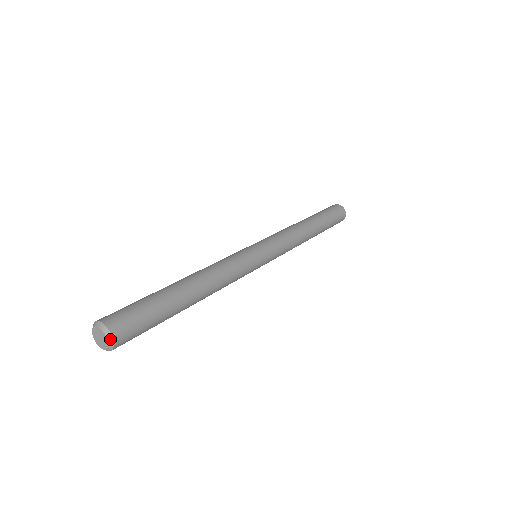
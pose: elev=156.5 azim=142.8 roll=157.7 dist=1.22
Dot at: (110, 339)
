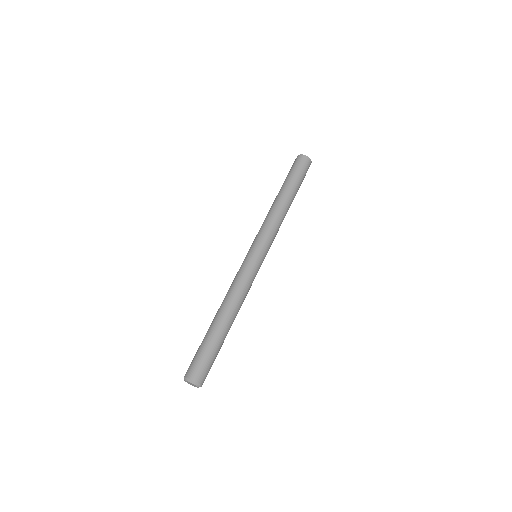
Dot at: (197, 384)
